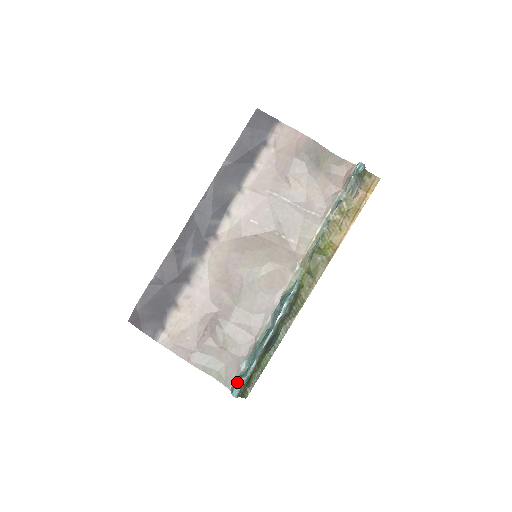
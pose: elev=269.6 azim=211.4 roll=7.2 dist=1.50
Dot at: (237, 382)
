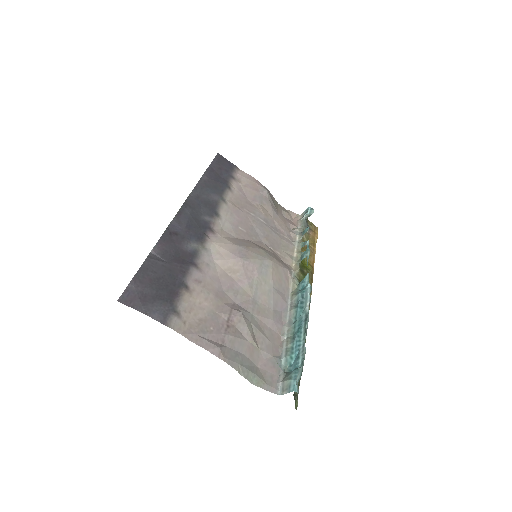
Dot at: (294, 373)
